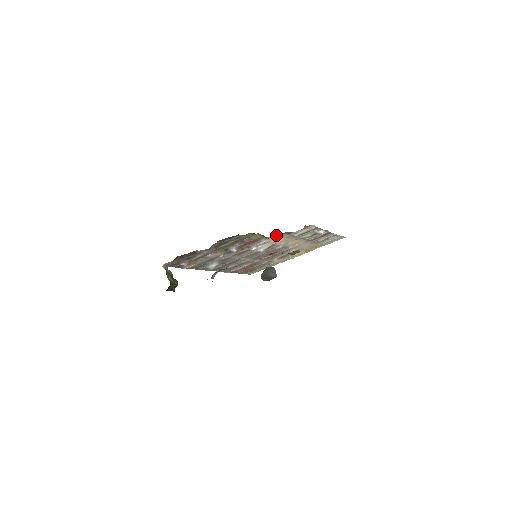
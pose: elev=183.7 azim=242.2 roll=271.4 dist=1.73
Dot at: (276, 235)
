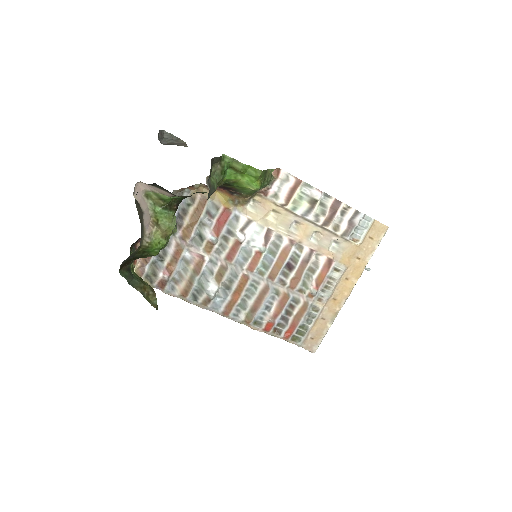
Dot at: (254, 205)
